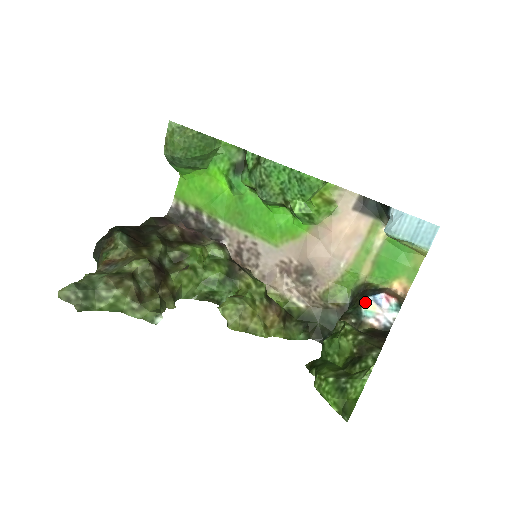
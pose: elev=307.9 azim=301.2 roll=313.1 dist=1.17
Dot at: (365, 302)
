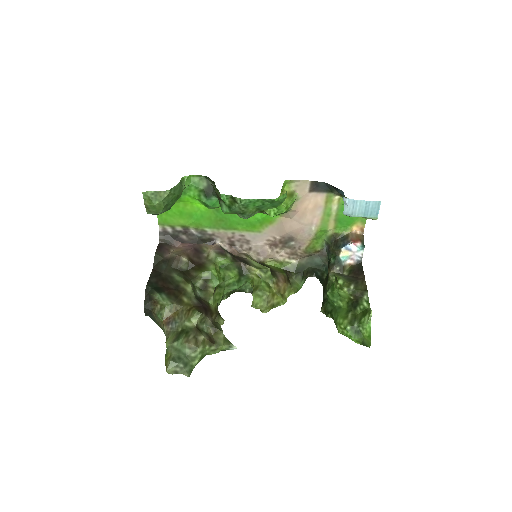
Dot at: (340, 251)
